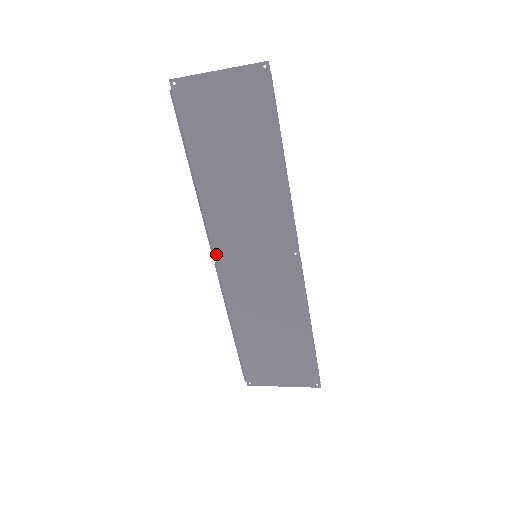
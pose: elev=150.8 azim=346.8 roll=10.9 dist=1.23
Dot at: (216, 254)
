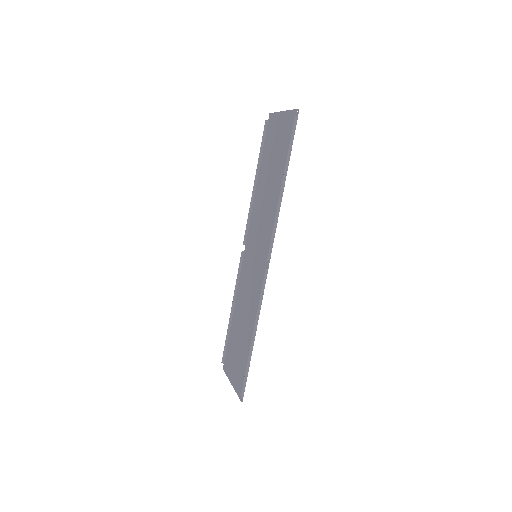
Dot at: (246, 245)
